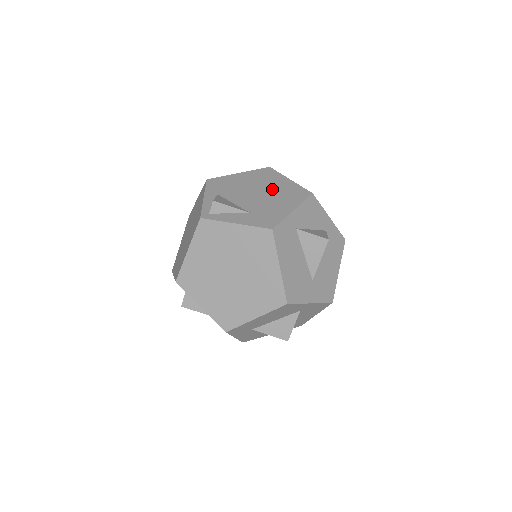
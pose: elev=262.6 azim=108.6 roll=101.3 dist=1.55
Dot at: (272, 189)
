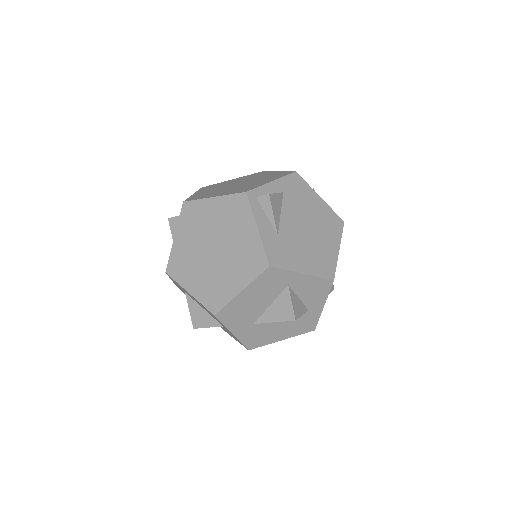
Dot at: (318, 239)
